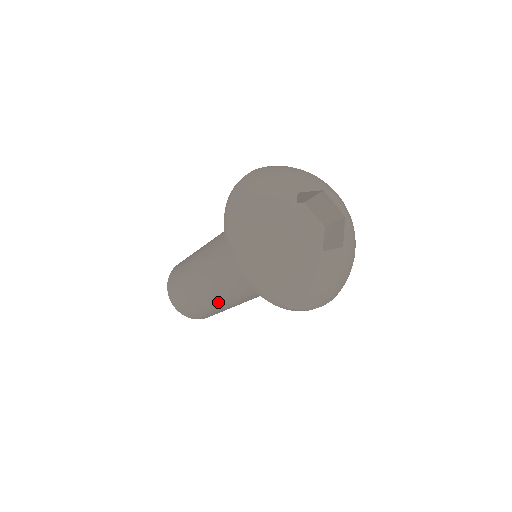
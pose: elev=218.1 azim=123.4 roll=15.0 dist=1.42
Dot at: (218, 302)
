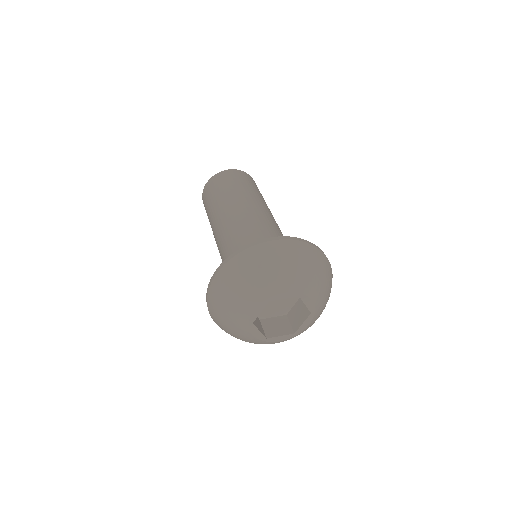
Dot at: occluded
